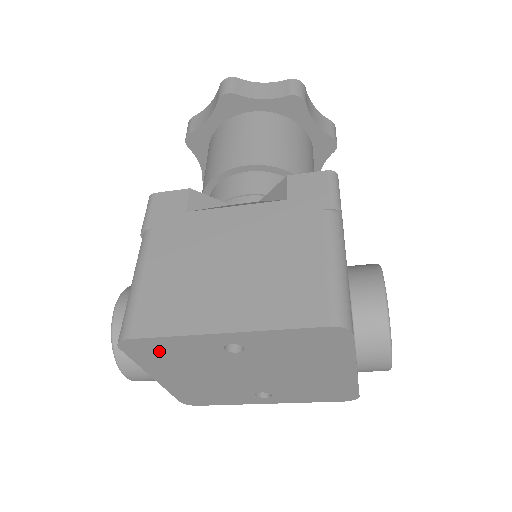
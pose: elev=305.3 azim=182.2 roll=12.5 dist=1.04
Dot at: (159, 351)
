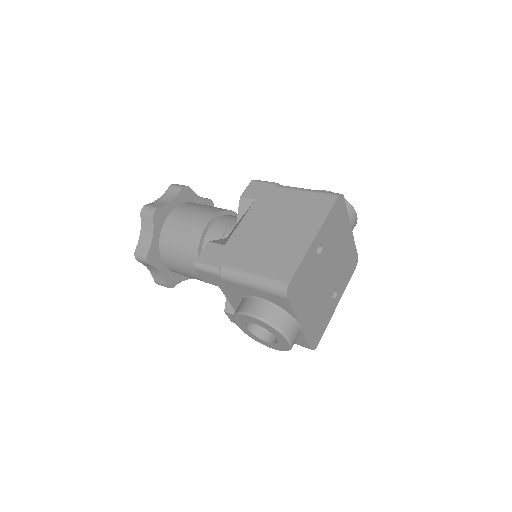
Dot at: (299, 285)
